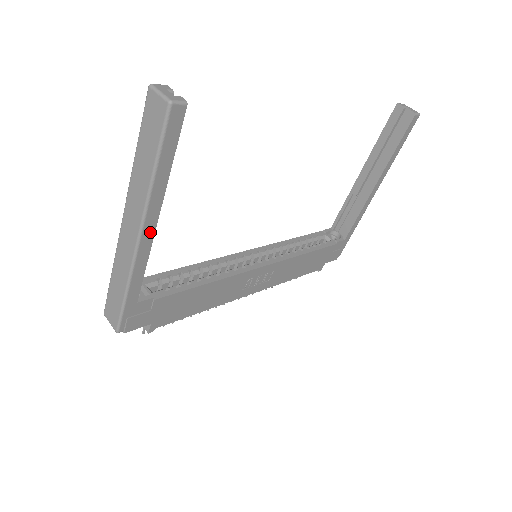
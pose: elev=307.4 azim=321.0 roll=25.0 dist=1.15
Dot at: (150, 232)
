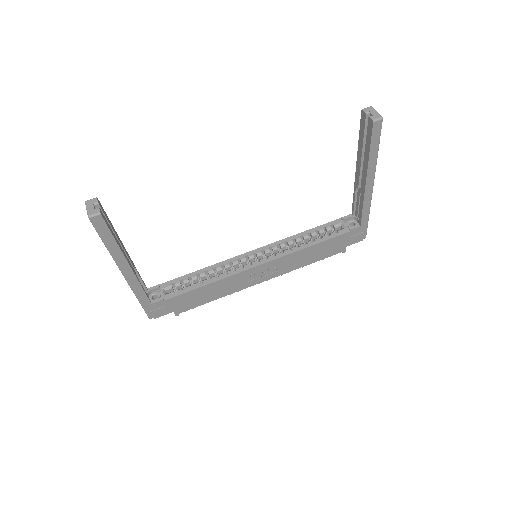
Dot at: (129, 272)
